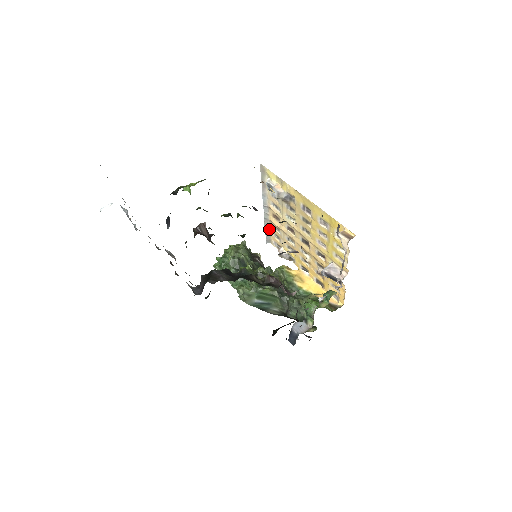
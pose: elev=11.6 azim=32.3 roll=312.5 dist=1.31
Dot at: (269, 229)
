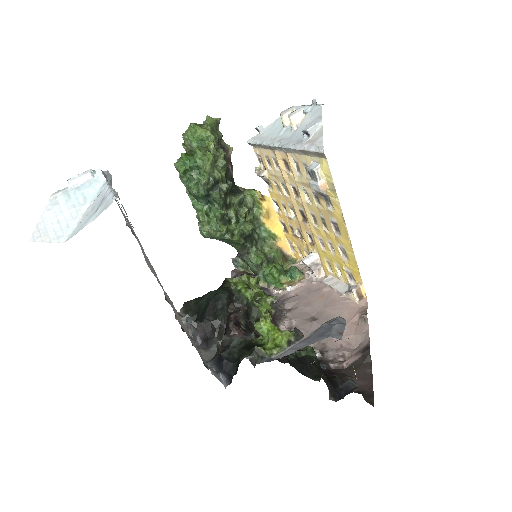
Dot at: (264, 148)
